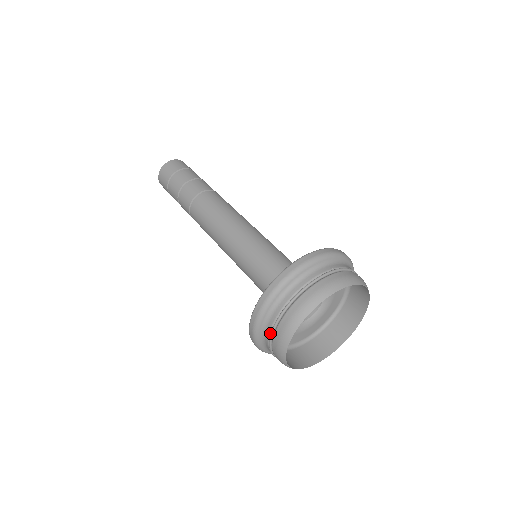
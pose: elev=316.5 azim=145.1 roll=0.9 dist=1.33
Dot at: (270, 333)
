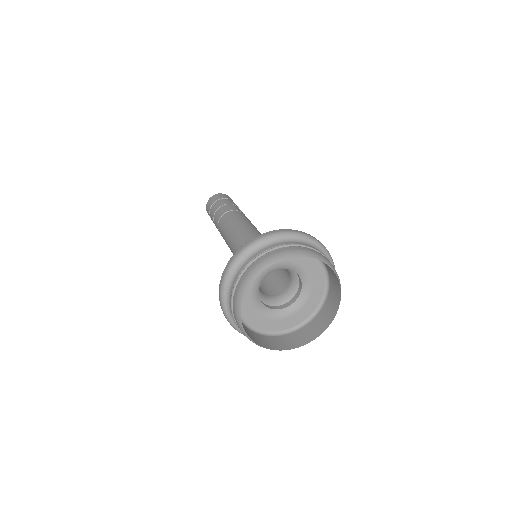
Dot at: (257, 256)
